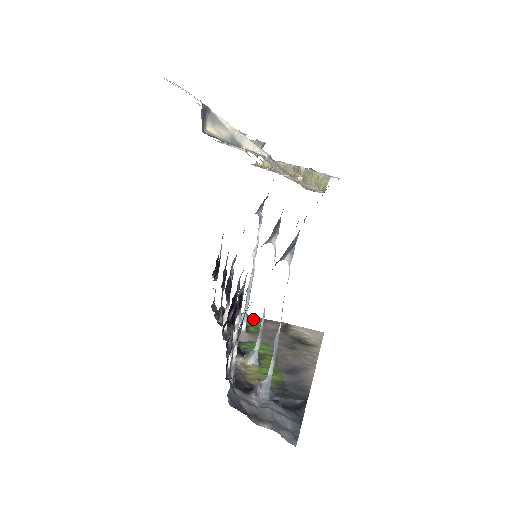
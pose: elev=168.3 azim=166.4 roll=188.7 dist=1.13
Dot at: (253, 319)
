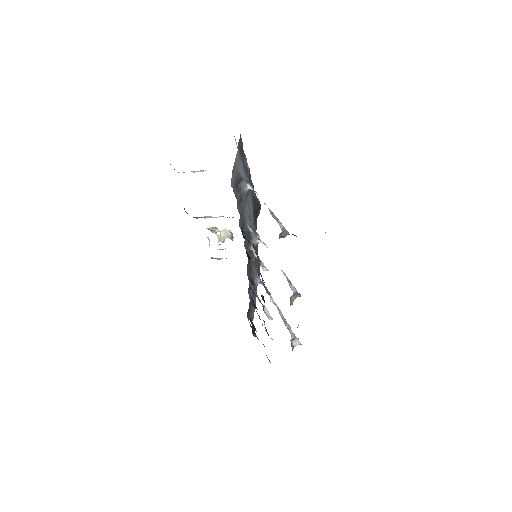
Dot at: occluded
